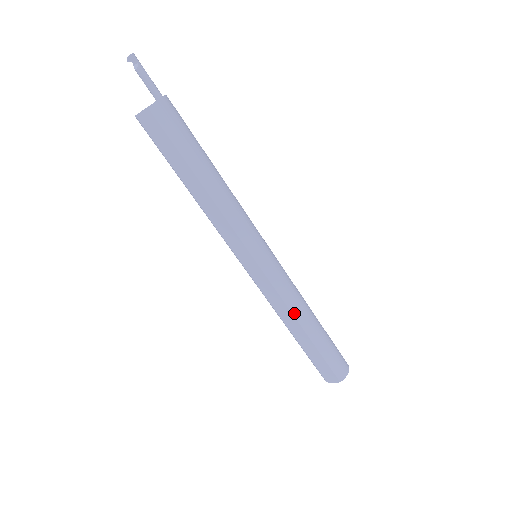
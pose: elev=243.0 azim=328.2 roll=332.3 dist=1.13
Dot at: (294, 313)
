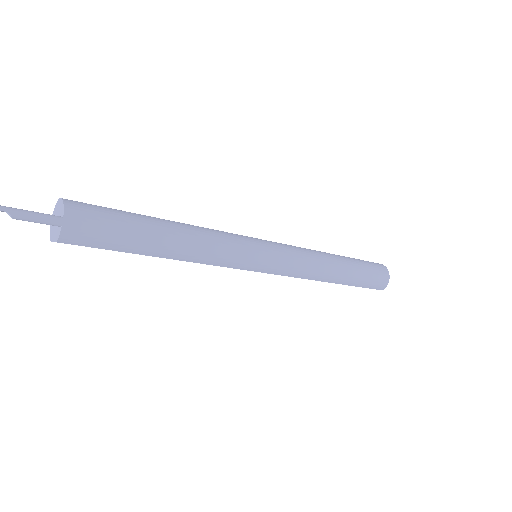
Dot at: (316, 279)
